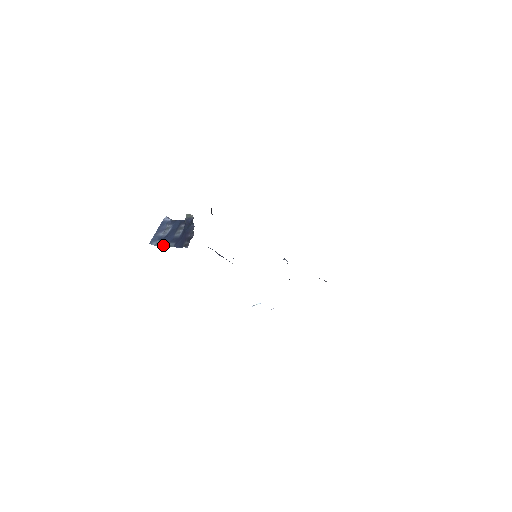
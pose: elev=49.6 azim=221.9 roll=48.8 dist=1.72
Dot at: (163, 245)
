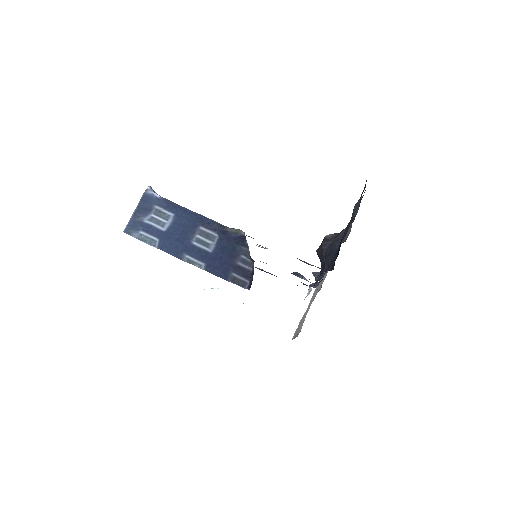
Dot at: (170, 252)
